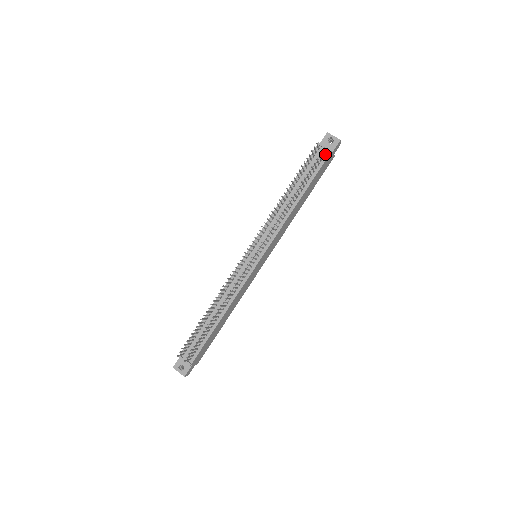
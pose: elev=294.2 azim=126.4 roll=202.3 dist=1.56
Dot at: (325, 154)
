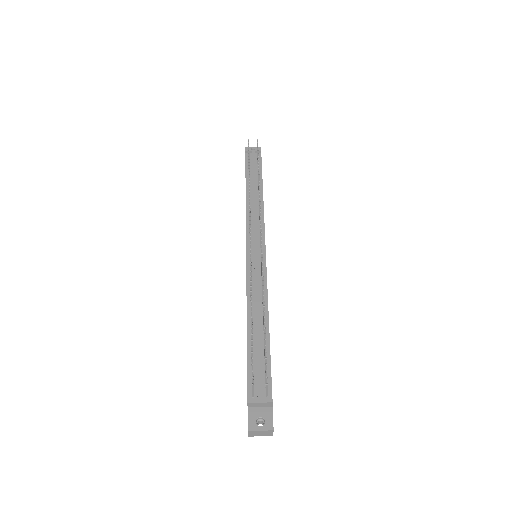
Dot at: occluded
